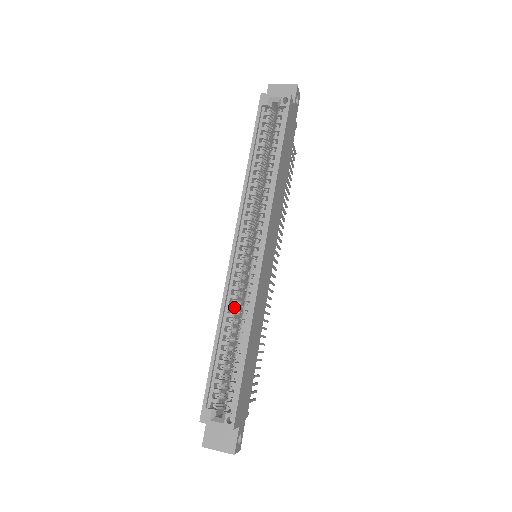
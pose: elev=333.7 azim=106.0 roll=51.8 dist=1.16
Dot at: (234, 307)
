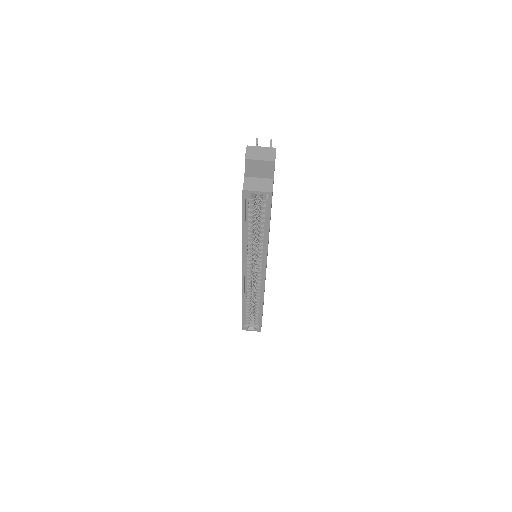
Dot at: (250, 295)
